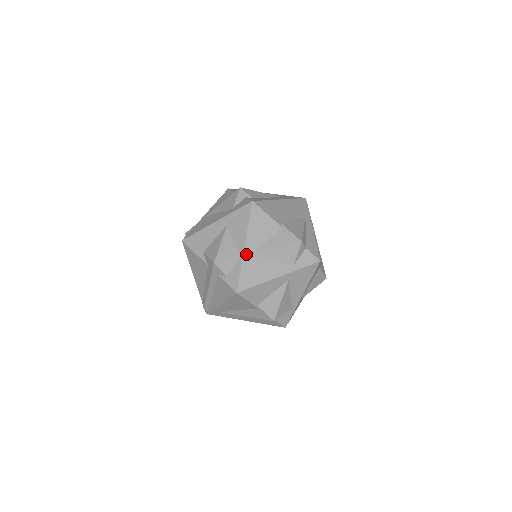
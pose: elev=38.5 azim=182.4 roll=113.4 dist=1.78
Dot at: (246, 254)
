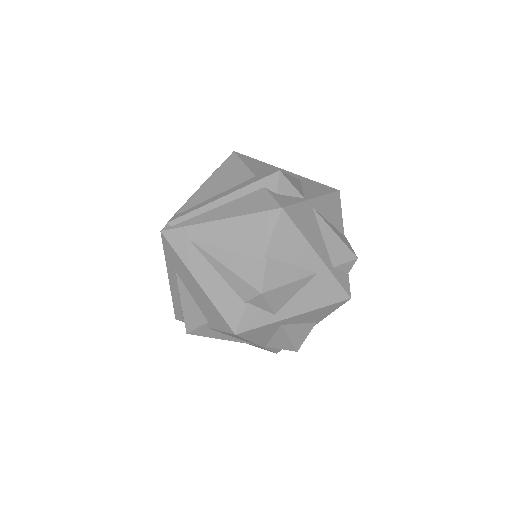
Dot at: (311, 203)
